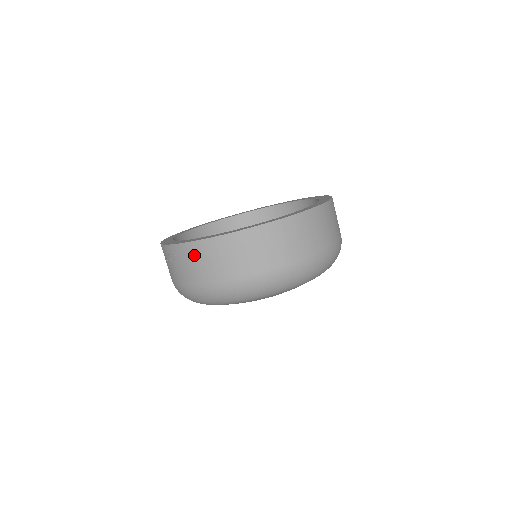
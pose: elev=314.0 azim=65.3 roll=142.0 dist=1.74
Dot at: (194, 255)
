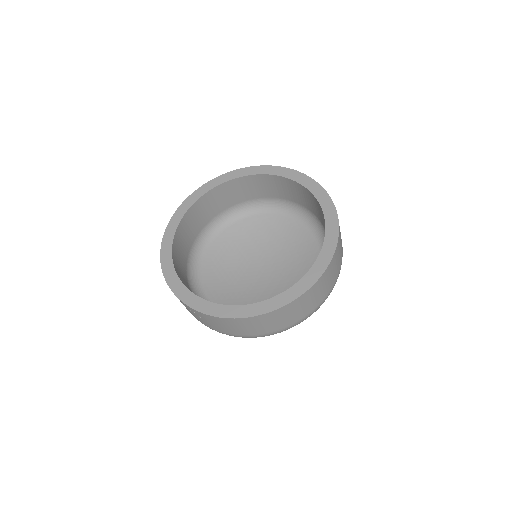
Dot at: (214, 321)
